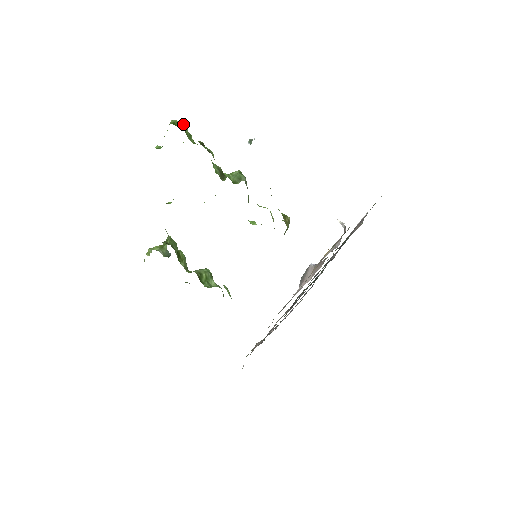
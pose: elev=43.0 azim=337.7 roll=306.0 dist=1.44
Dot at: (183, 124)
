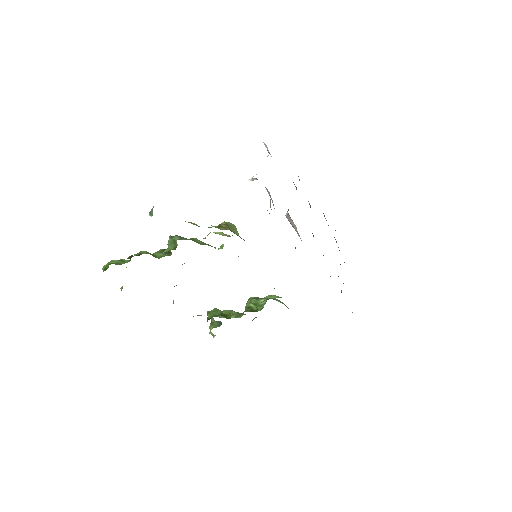
Dot at: (109, 262)
